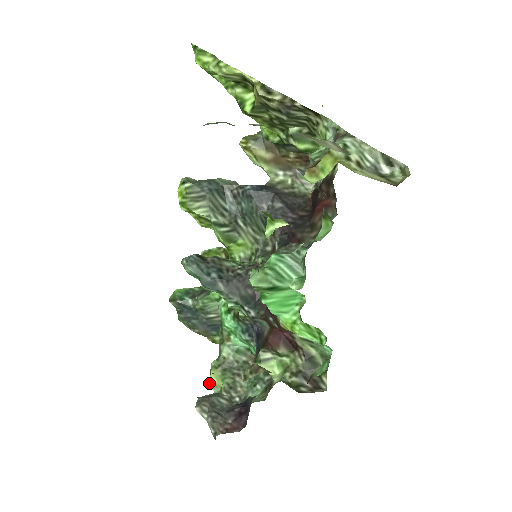
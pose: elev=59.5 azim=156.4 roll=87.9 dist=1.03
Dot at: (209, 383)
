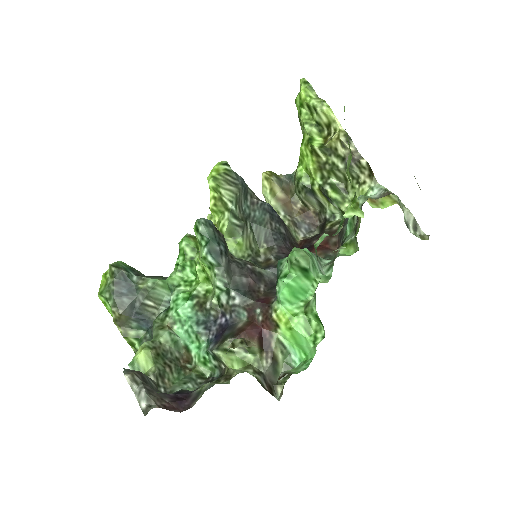
Dot at: (129, 364)
